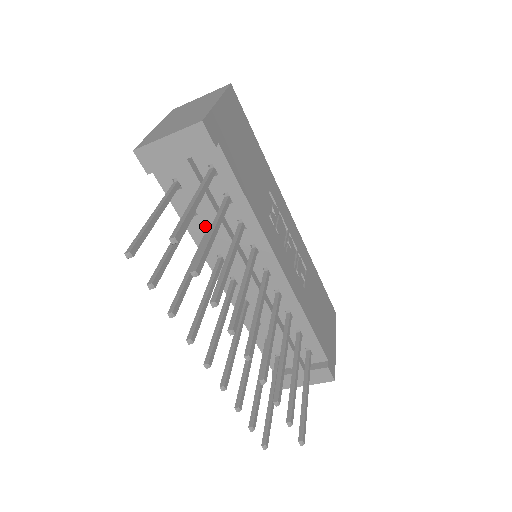
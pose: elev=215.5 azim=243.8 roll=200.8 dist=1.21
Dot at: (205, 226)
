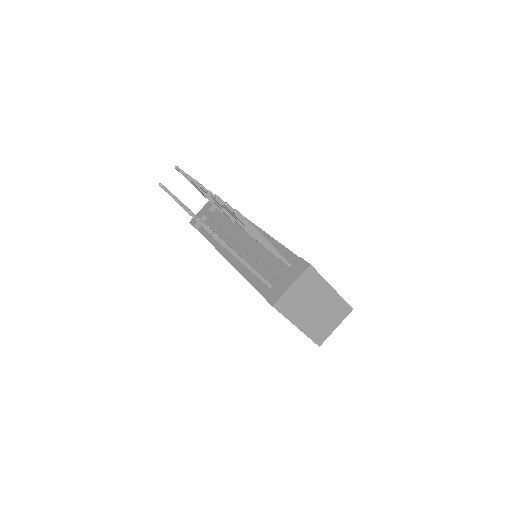
Dot at: (218, 235)
